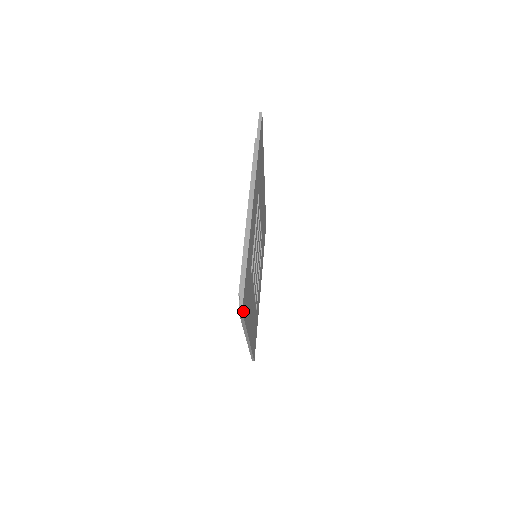
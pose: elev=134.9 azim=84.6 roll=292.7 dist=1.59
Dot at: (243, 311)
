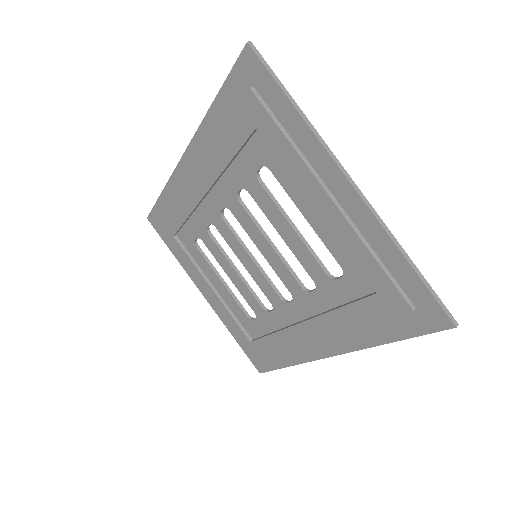
Dot at: (437, 324)
